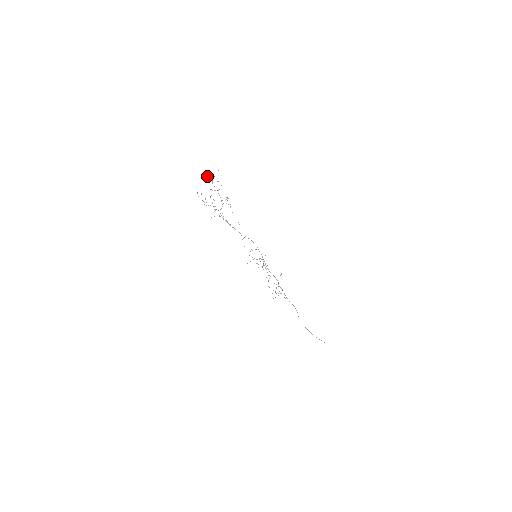
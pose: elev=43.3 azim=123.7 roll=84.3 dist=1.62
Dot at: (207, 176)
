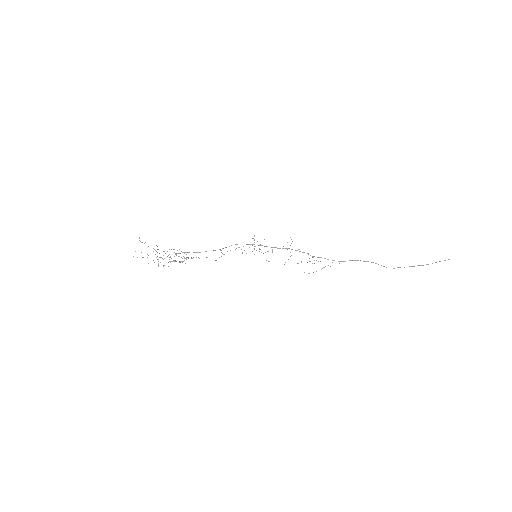
Dot at: occluded
